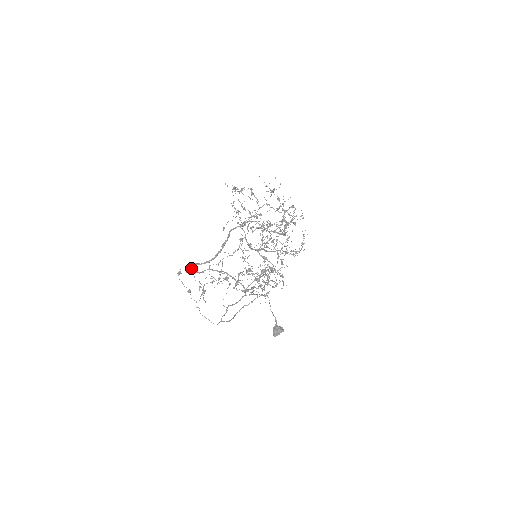
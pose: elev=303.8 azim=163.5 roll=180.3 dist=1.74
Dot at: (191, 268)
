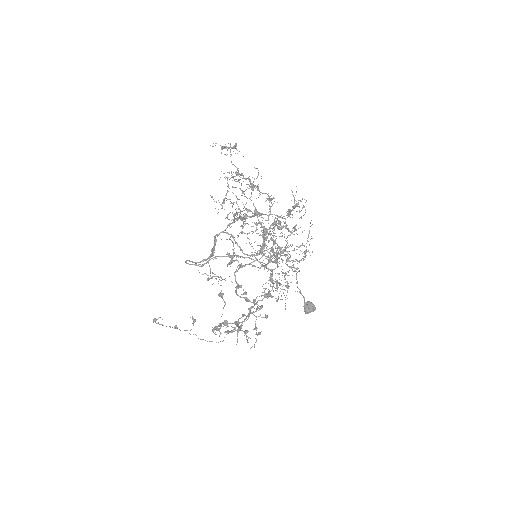
Dot at: occluded
